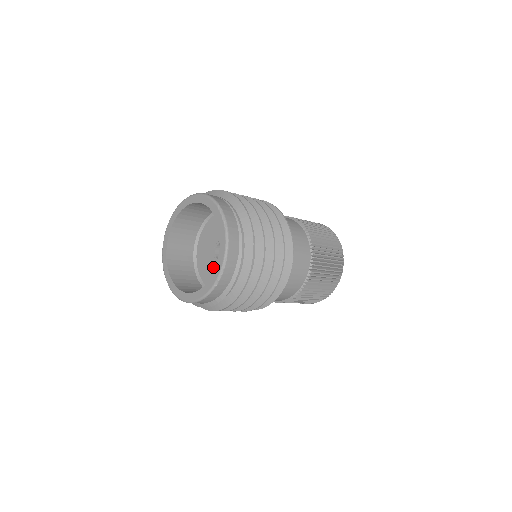
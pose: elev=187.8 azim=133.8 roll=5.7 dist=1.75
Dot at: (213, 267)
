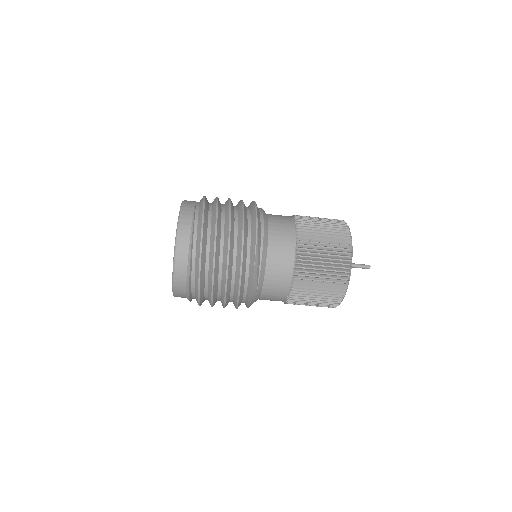
Dot at: occluded
